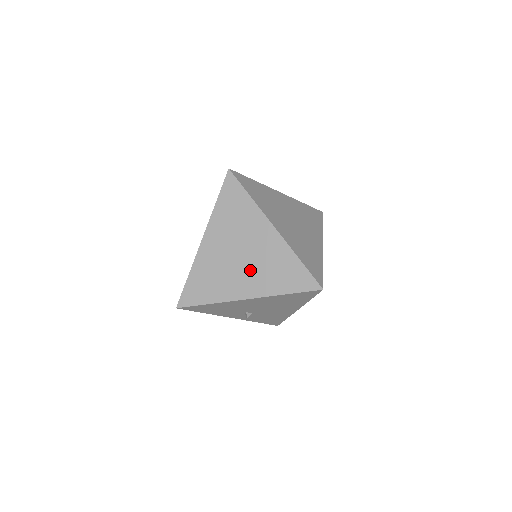
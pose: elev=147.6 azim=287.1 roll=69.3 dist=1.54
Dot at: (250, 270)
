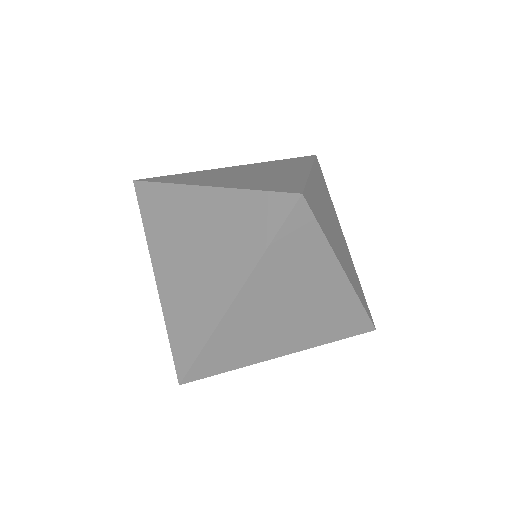
Dot at: (298, 326)
